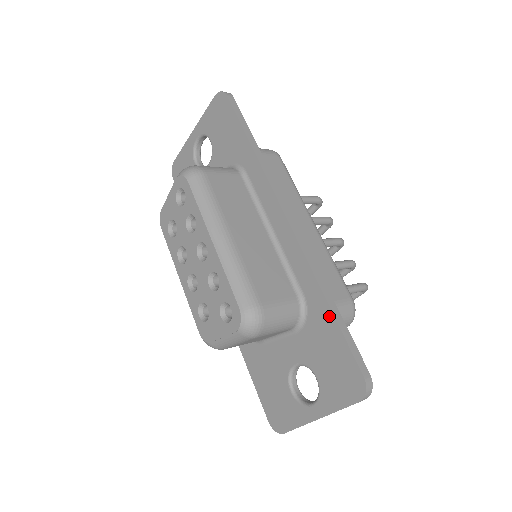
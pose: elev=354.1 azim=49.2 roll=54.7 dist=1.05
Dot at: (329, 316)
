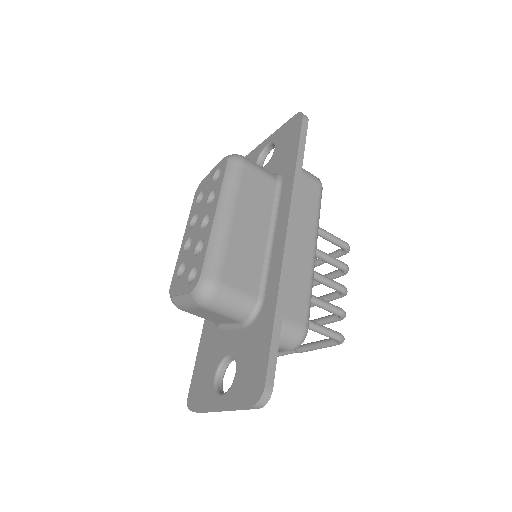
Dot at: (270, 323)
